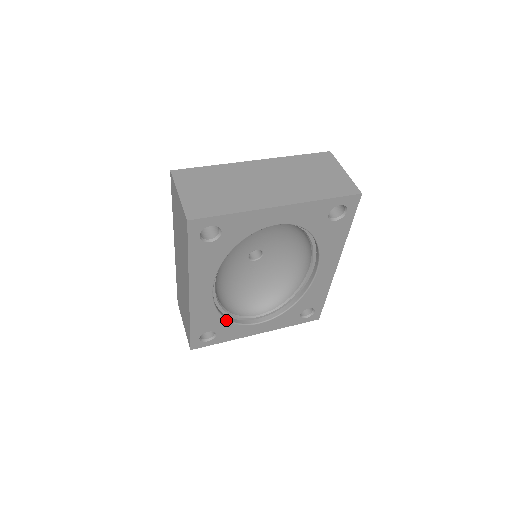
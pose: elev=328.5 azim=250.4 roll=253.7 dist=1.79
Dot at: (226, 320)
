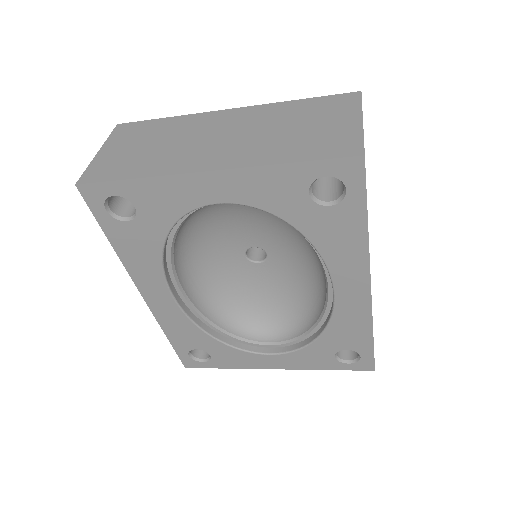
Dot at: (215, 339)
